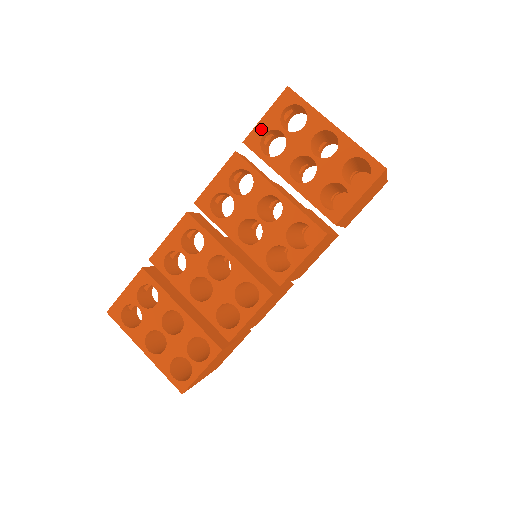
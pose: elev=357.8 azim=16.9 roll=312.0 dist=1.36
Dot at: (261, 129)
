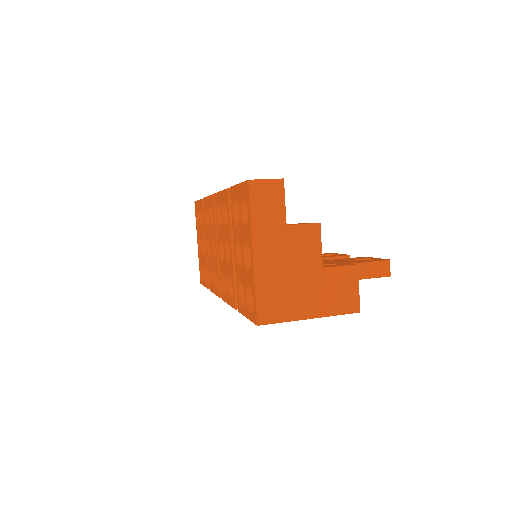
Dot at: (235, 192)
